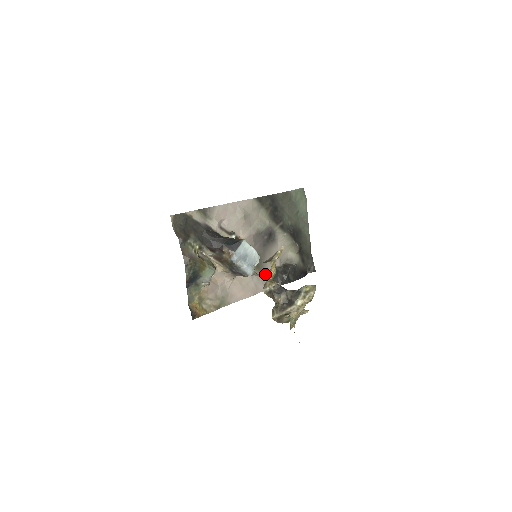
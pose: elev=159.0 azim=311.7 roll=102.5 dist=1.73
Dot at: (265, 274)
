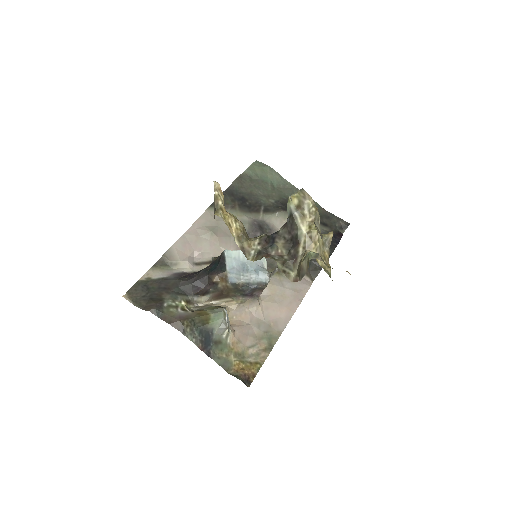
Dot at: occluded
